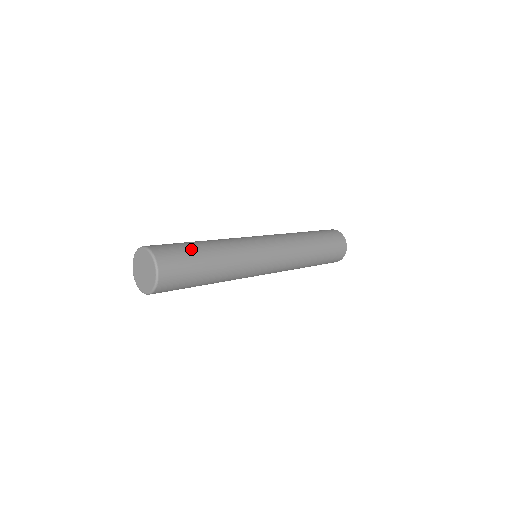
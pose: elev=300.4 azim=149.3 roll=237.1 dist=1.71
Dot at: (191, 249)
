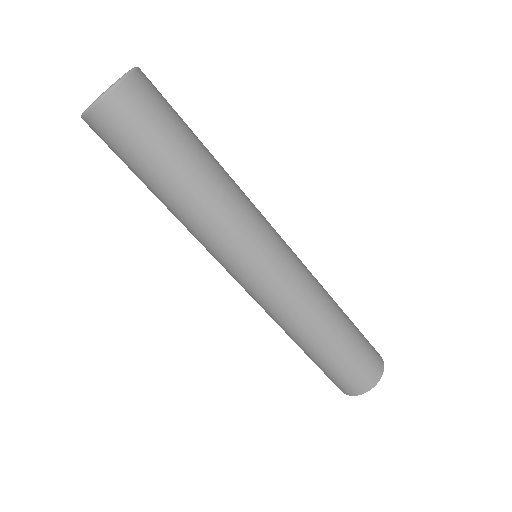
Dot at: (186, 126)
